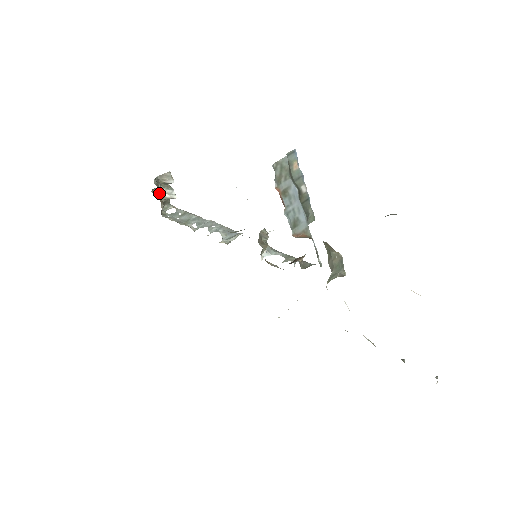
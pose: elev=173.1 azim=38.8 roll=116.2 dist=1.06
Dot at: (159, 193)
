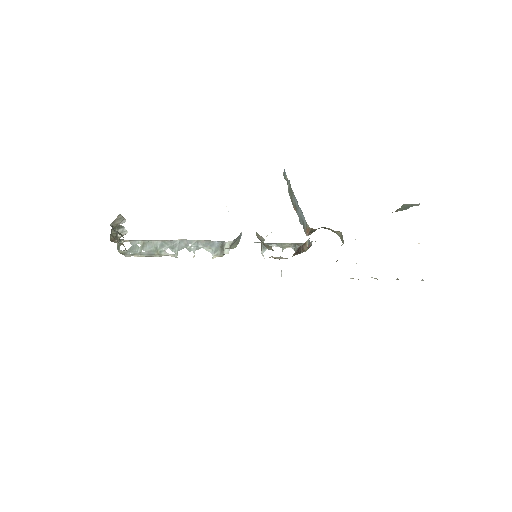
Dot at: (114, 237)
